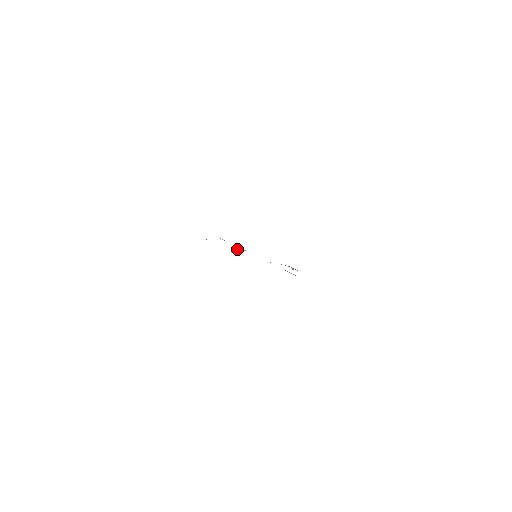
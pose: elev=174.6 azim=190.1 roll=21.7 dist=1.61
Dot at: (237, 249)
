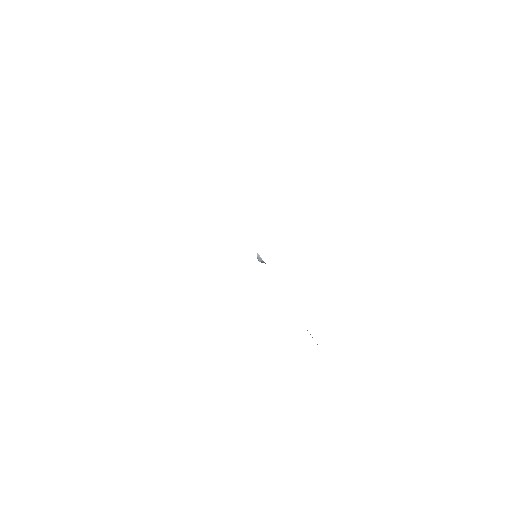
Dot at: (257, 255)
